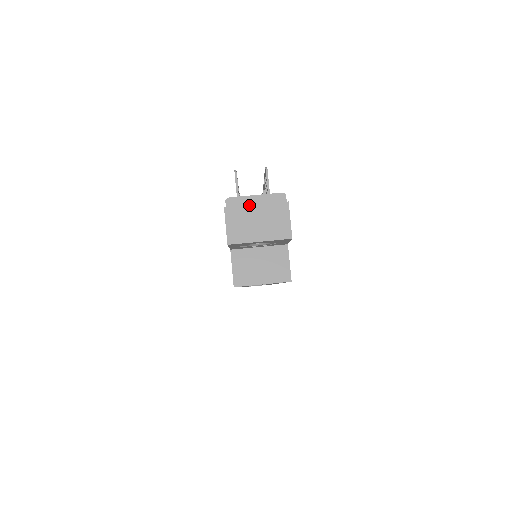
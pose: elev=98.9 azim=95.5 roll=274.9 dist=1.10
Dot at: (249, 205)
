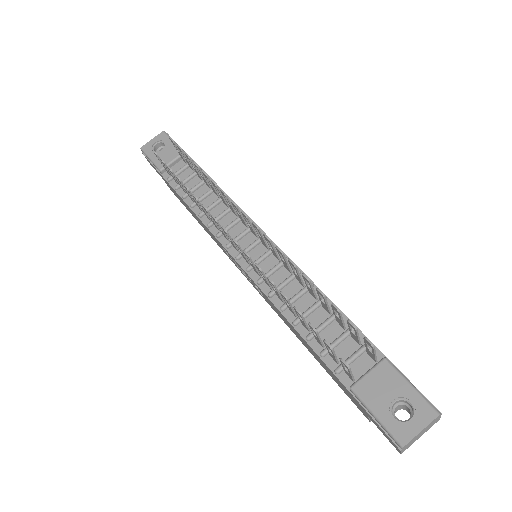
Dot at: (417, 436)
